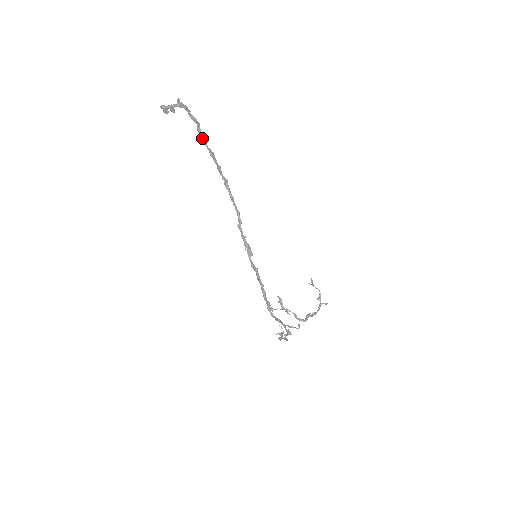
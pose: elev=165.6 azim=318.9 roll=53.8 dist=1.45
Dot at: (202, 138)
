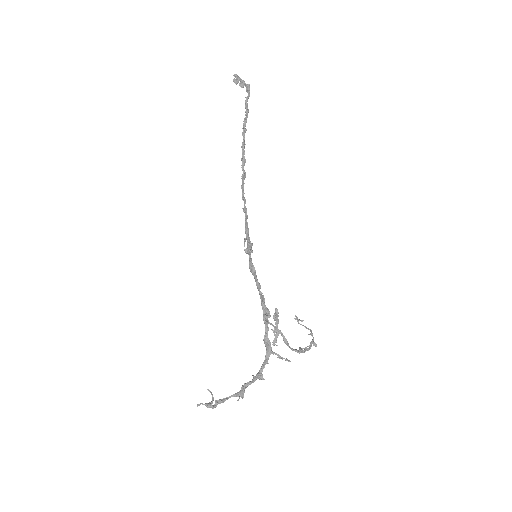
Dot at: (244, 127)
